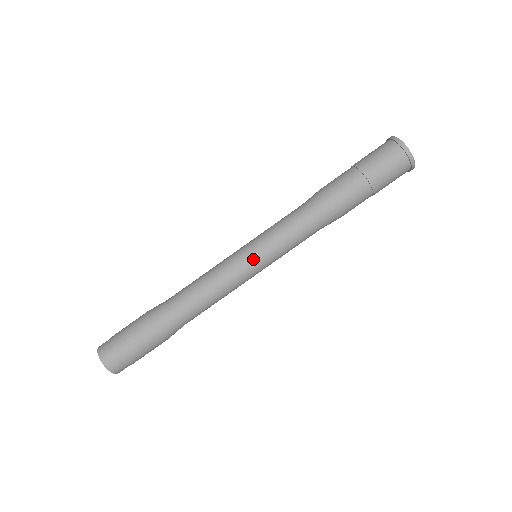
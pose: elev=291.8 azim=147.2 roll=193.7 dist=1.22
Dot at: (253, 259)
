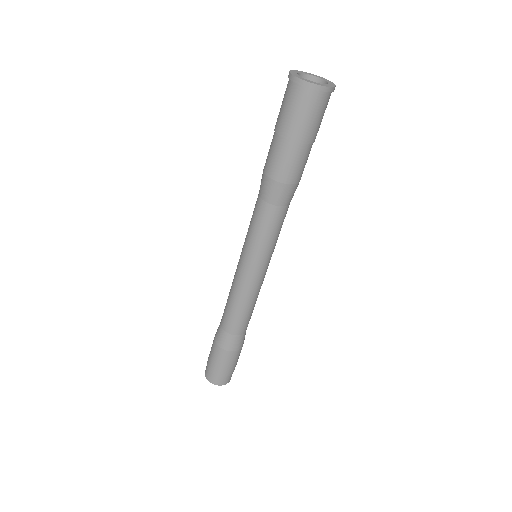
Dot at: (259, 268)
